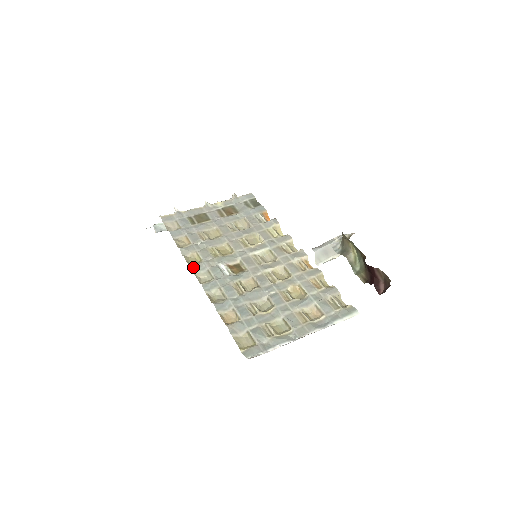
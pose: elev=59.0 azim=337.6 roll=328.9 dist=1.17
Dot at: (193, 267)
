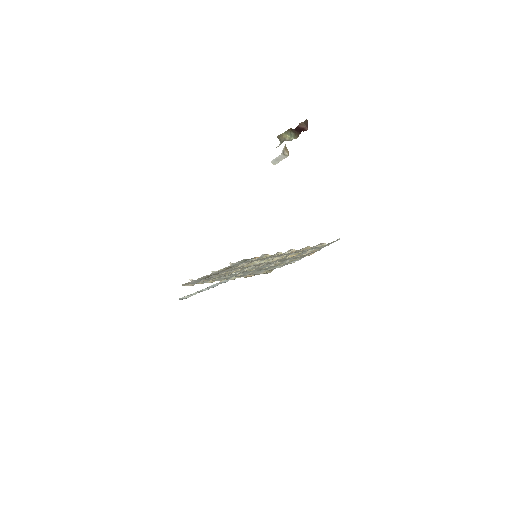
Dot at: (213, 280)
